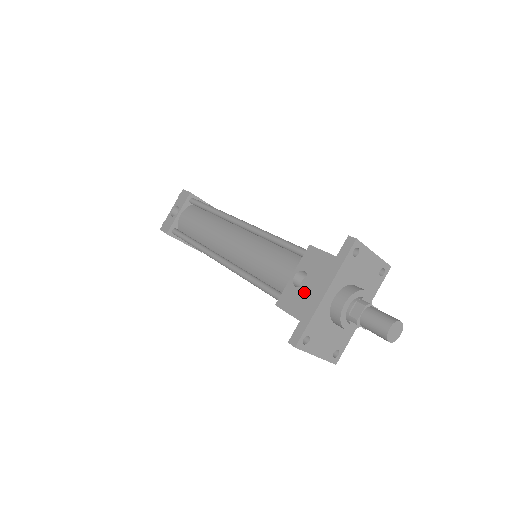
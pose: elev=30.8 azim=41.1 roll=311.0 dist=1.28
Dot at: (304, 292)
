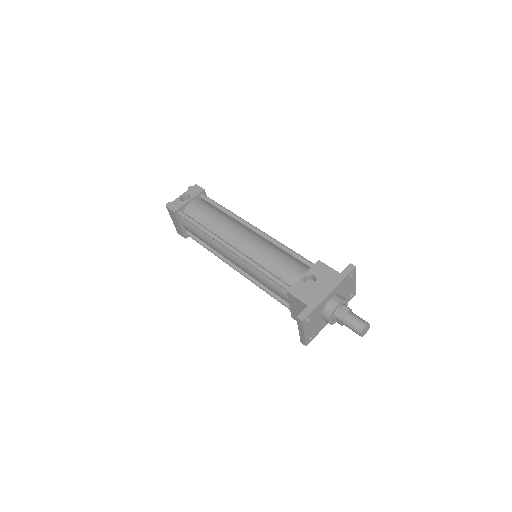
Dot at: (313, 288)
